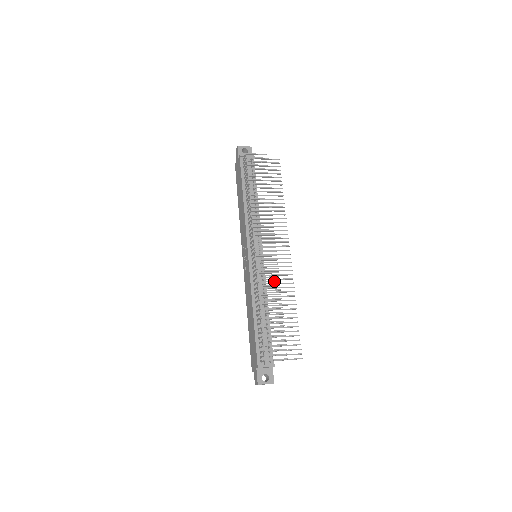
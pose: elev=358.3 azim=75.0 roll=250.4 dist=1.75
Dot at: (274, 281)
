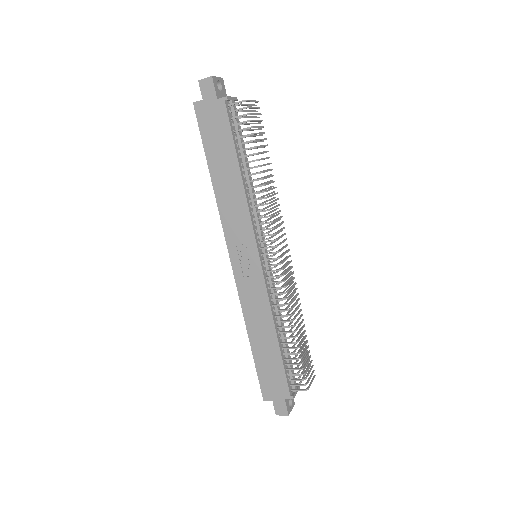
Dot at: (295, 290)
